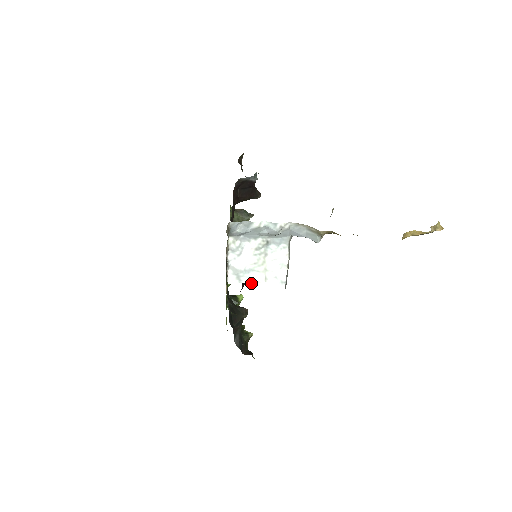
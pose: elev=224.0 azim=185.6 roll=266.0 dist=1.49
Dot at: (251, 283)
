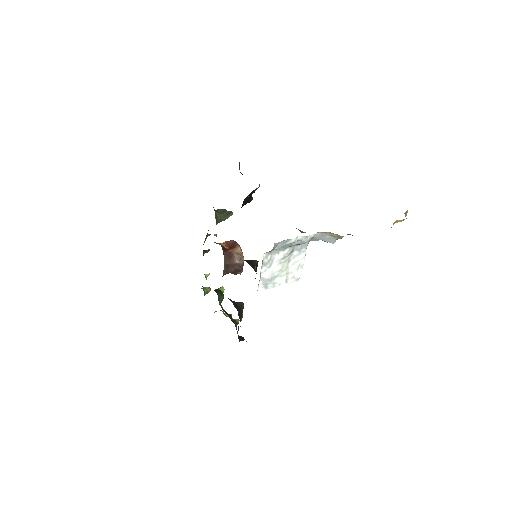
Dot at: occluded
